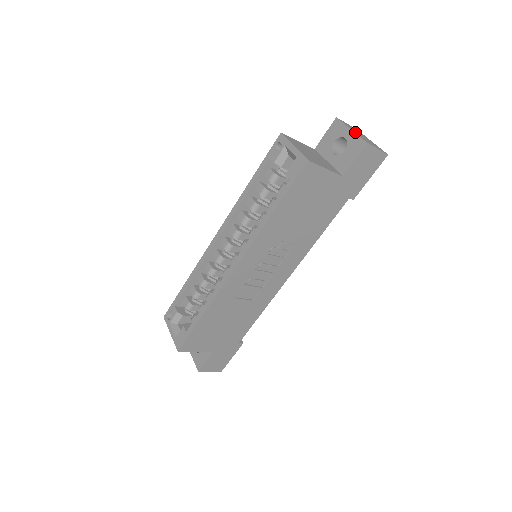
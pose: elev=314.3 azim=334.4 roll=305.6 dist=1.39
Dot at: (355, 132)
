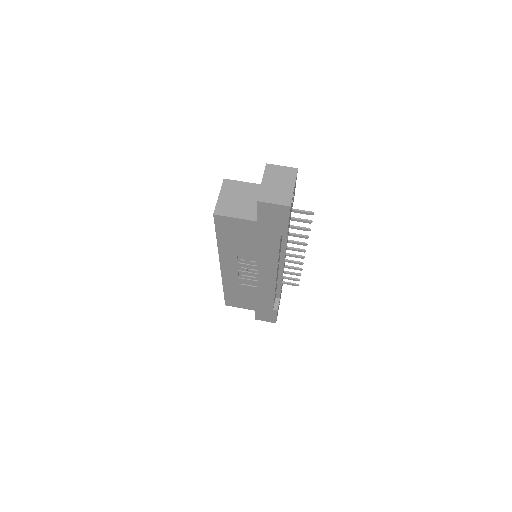
Dot at: (264, 184)
